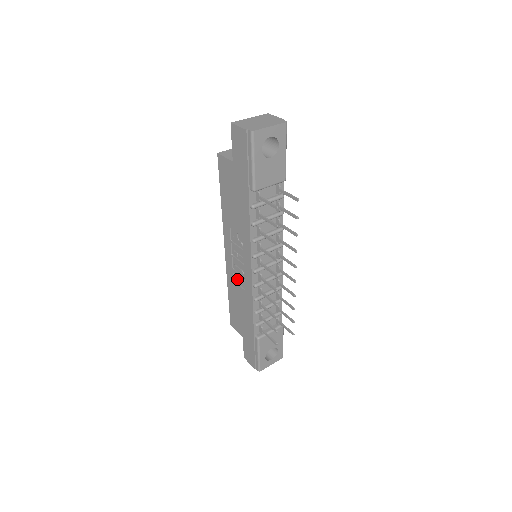
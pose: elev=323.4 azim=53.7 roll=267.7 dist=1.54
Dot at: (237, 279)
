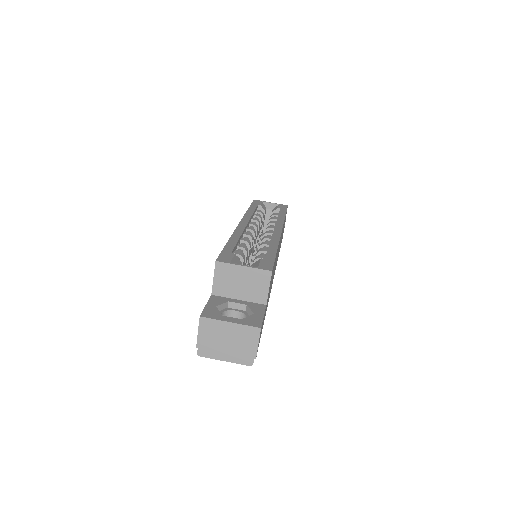
Dot at: occluded
